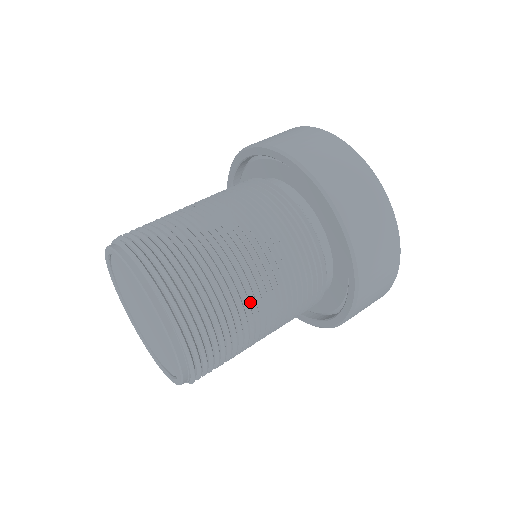
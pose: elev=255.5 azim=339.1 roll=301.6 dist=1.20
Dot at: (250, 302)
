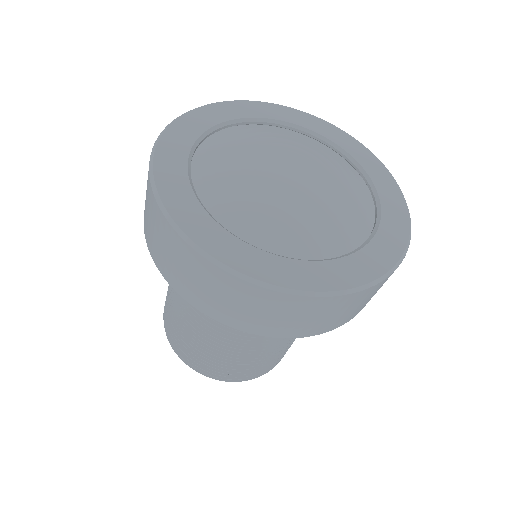
Dot at: (251, 351)
